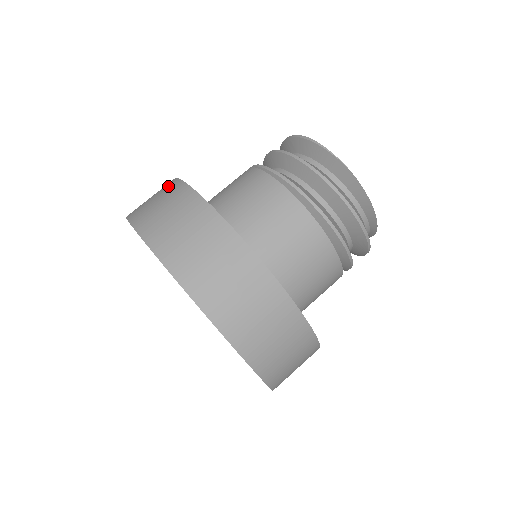
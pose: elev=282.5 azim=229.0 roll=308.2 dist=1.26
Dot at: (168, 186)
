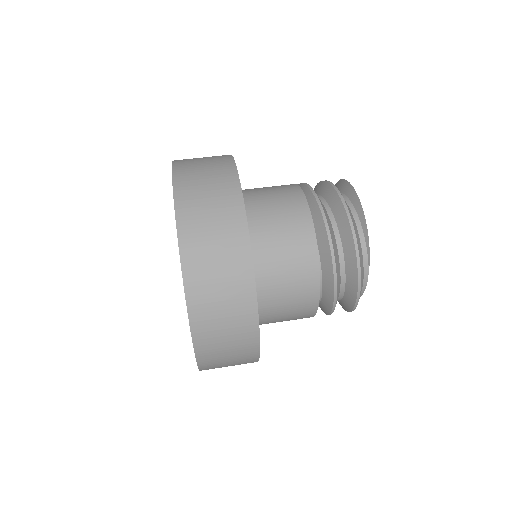
Dot at: occluded
